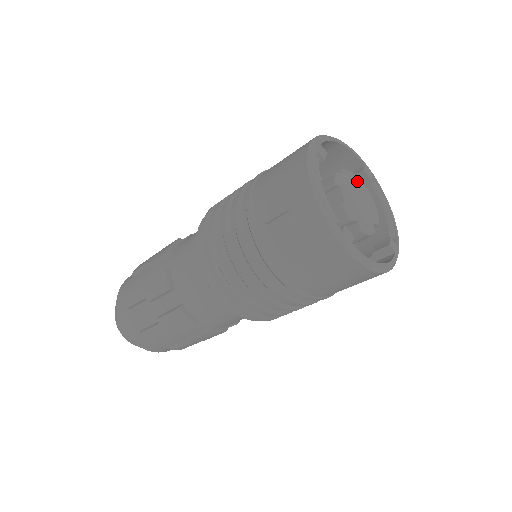
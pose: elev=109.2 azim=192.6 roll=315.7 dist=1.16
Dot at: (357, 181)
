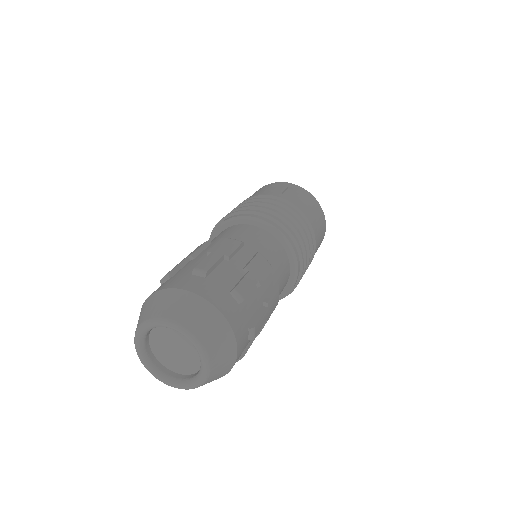
Dot at: occluded
